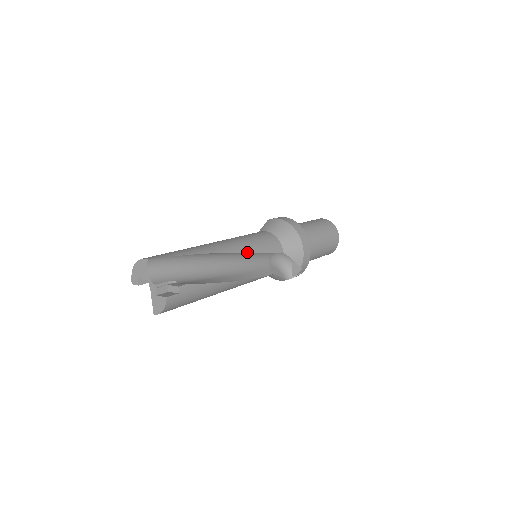
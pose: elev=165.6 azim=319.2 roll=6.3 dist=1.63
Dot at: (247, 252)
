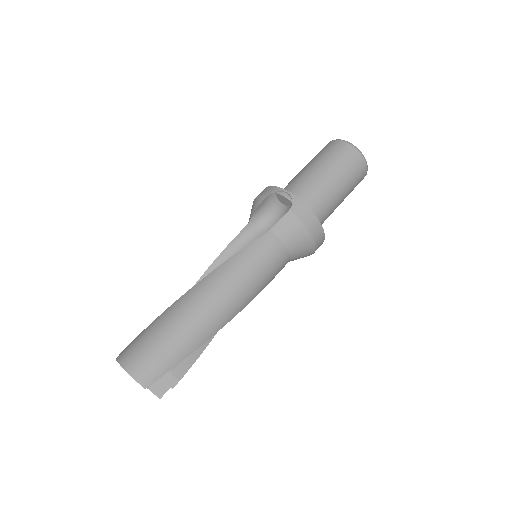
Dot at: occluded
